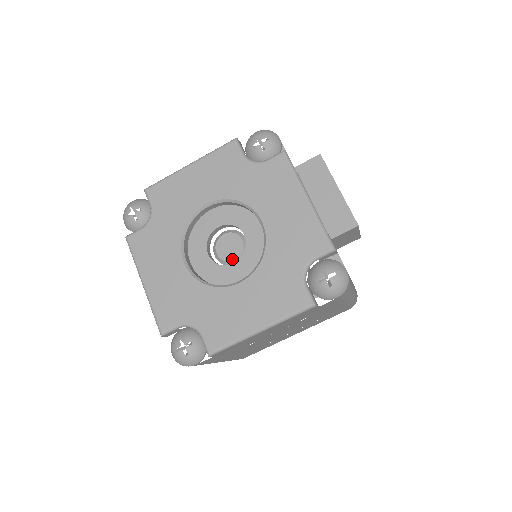
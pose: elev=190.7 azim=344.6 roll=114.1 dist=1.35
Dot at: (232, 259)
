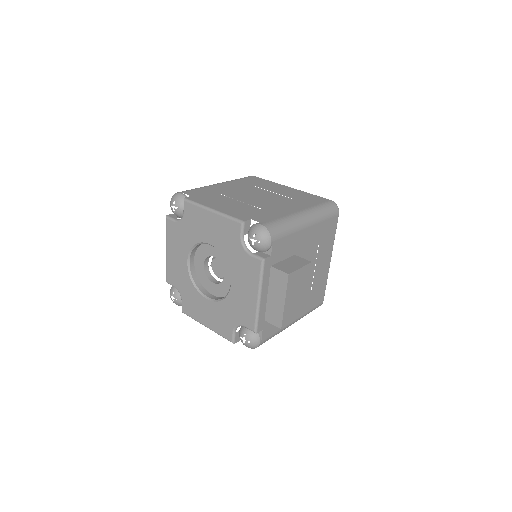
Dot at: (217, 275)
